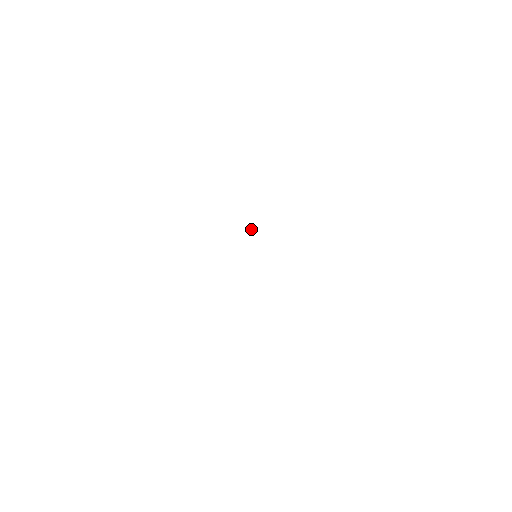
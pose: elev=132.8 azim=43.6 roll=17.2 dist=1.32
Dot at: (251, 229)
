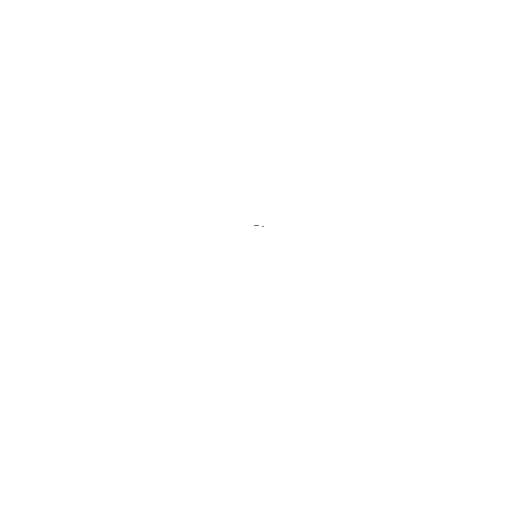
Dot at: (263, 226)
